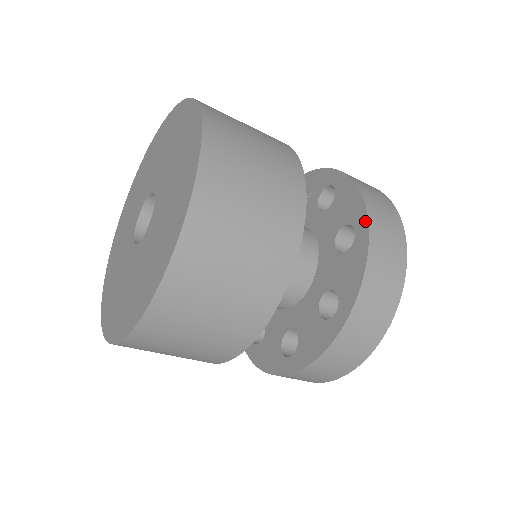
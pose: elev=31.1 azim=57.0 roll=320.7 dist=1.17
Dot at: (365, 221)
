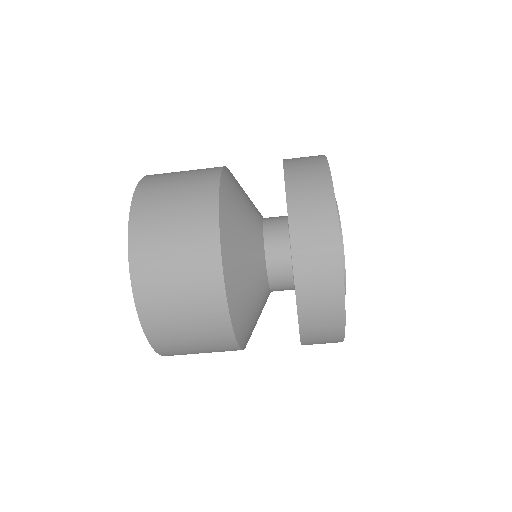
Dot at: (285, 188)
